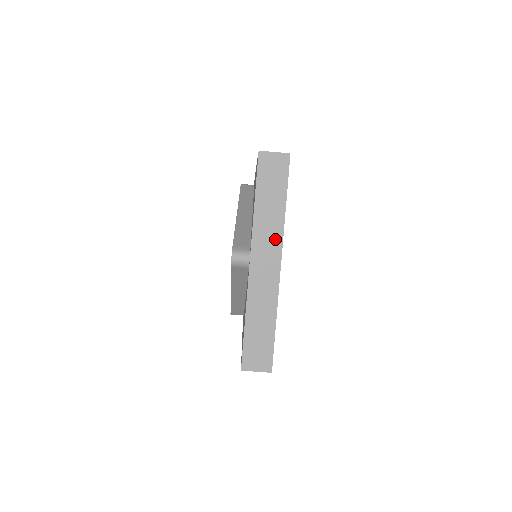
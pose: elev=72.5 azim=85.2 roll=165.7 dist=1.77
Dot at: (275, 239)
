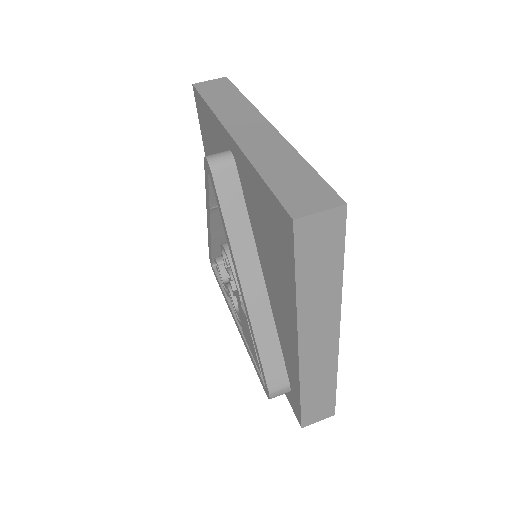
Dot at: (249, 114)
